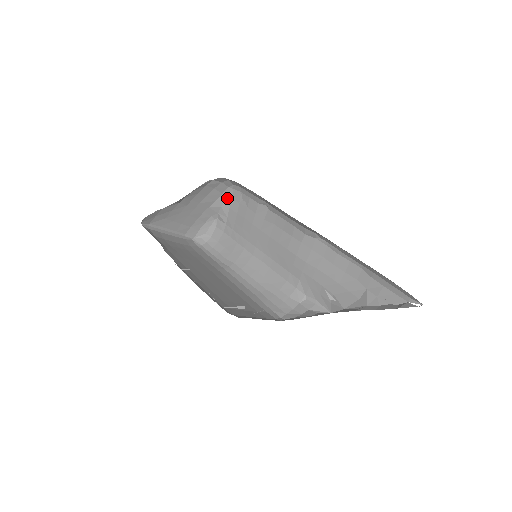
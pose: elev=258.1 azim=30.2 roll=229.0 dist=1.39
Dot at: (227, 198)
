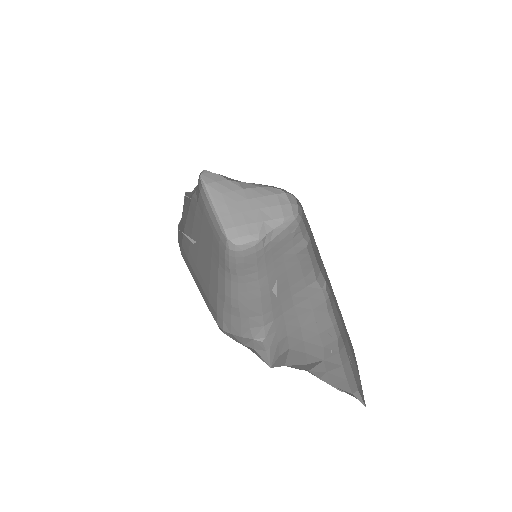
Dot at: (284, 225)
